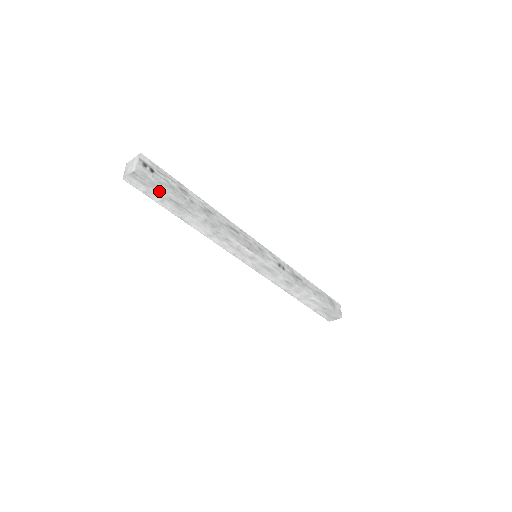
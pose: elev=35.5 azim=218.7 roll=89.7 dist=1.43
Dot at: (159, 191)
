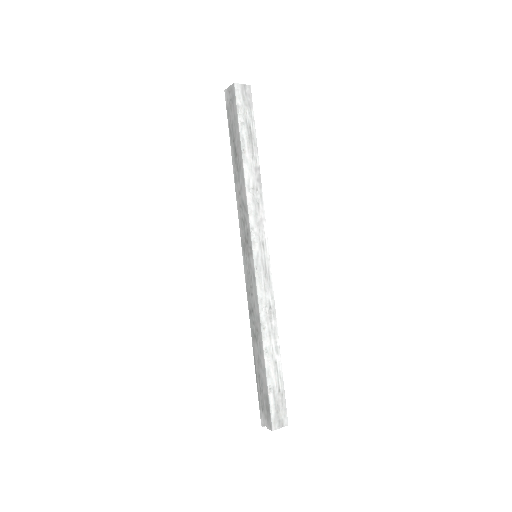
Dot at: (248, 114)
